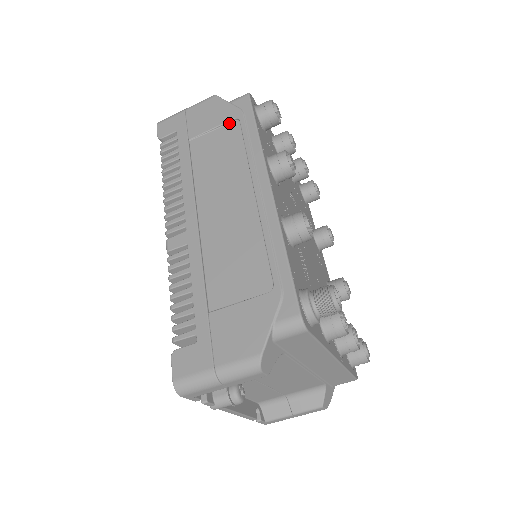
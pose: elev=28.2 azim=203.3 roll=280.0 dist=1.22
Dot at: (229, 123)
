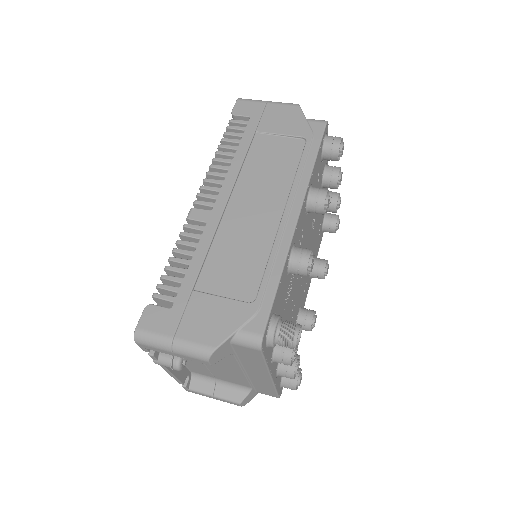
Dot at: (296, 138)
